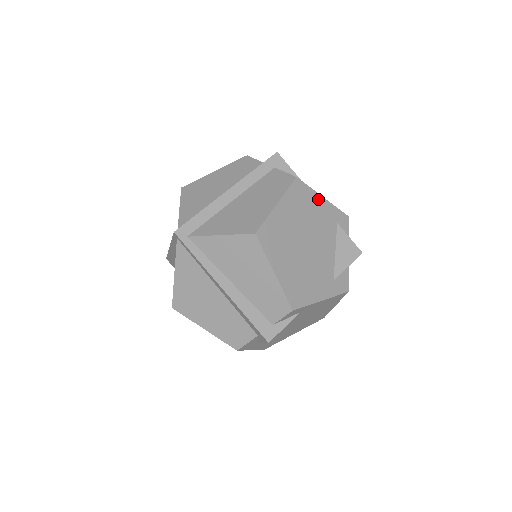
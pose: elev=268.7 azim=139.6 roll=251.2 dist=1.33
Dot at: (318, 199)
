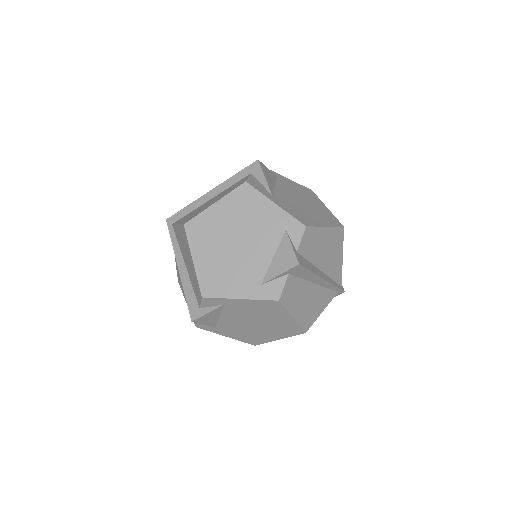
Dot at: (267, 204)
